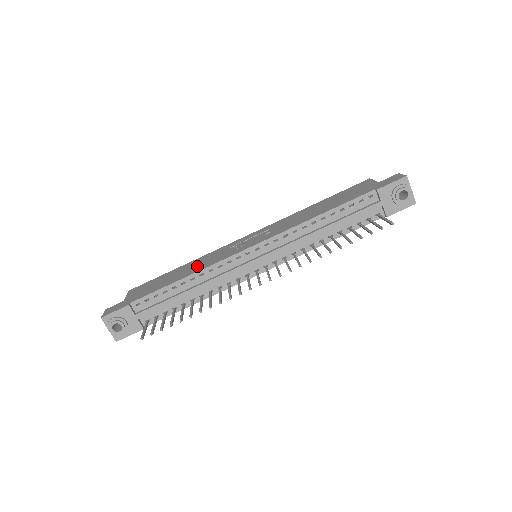
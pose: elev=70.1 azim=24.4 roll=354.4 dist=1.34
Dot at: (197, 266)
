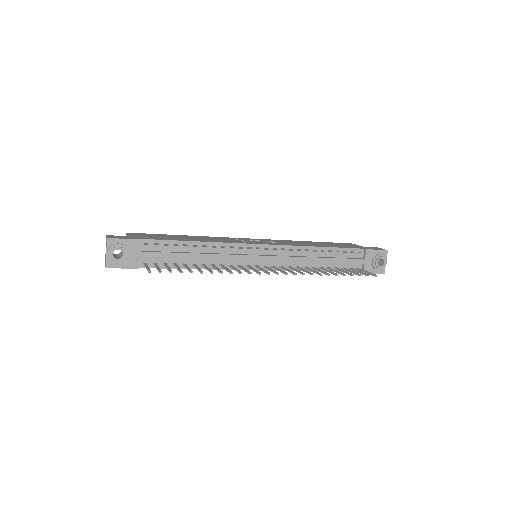
Dot at: (208, 239)
